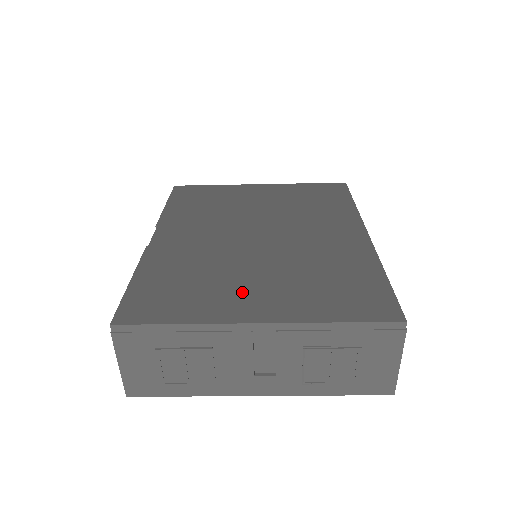
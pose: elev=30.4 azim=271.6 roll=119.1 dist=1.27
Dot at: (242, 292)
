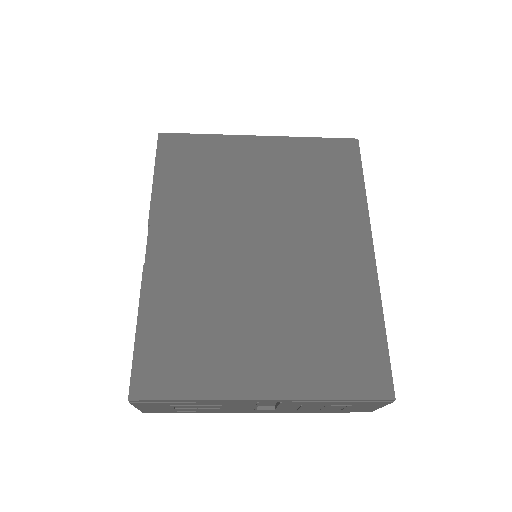
Dot at: (248, 352)
